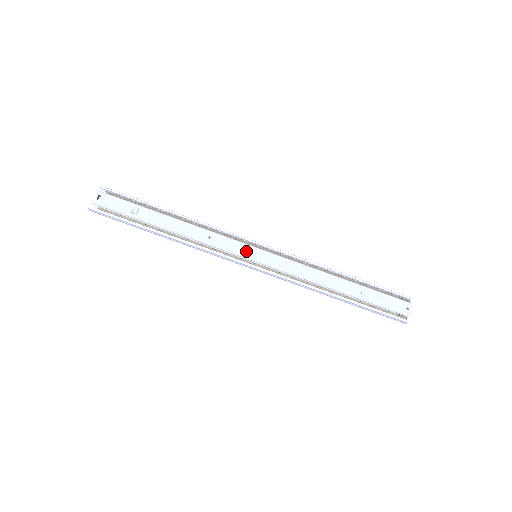
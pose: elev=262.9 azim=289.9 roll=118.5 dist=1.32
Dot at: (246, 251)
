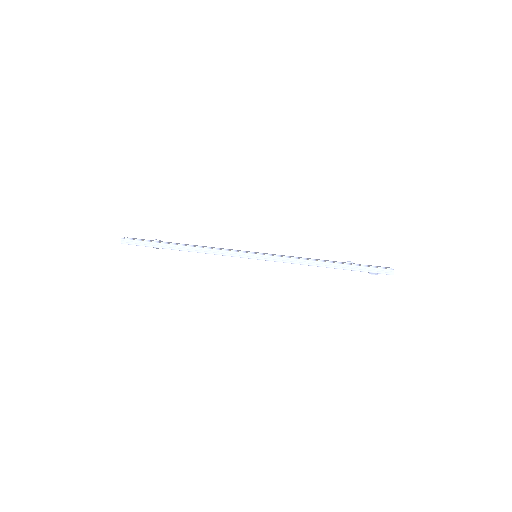
Dot at: (247, 251)
